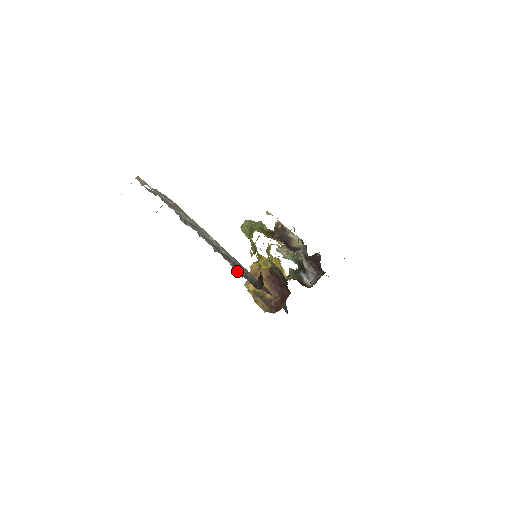
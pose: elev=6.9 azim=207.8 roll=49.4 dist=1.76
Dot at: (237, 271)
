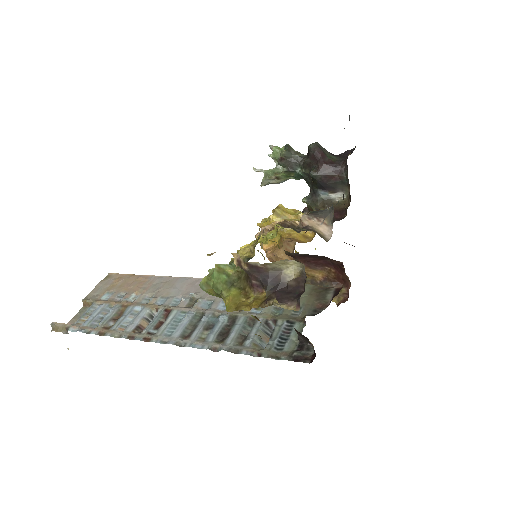
Dot at: (263, 339)
